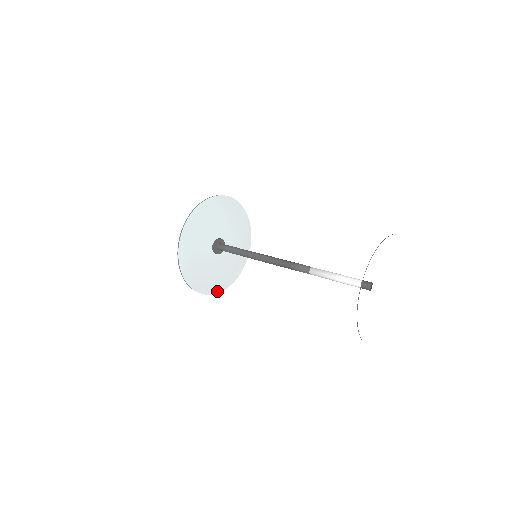
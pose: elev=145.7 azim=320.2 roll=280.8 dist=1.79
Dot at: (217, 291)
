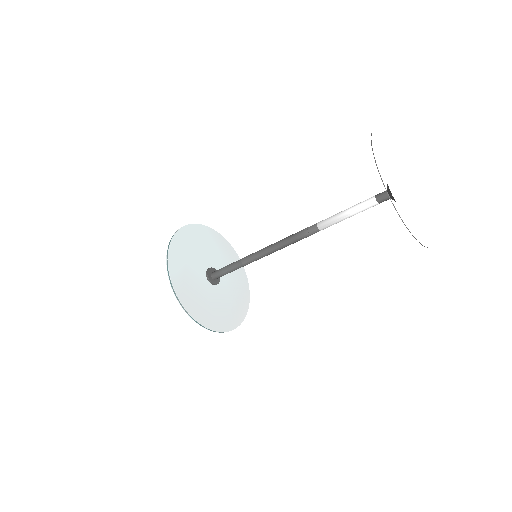
Dot at: (213, 328)
